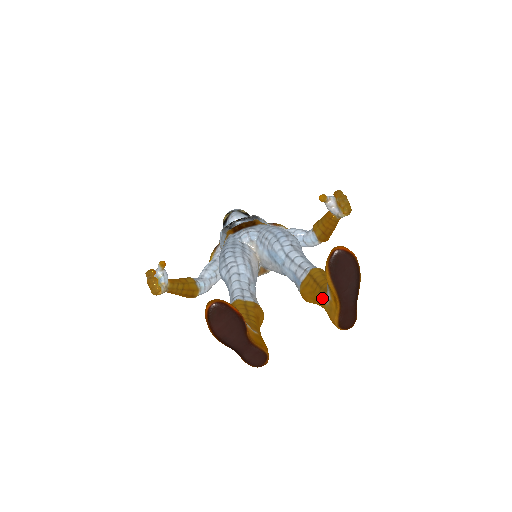
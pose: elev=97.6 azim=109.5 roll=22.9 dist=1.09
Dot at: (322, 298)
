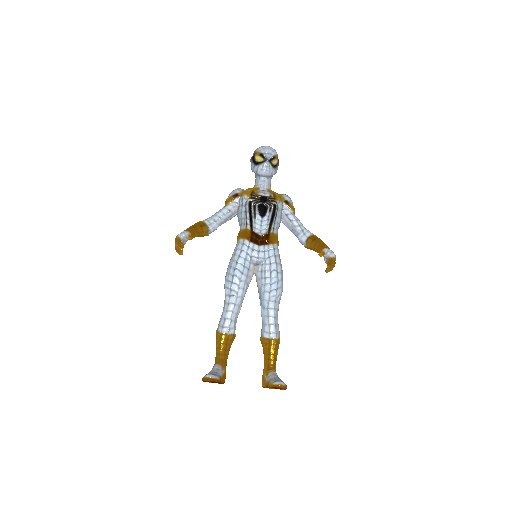
Dot at: (265, 366)
